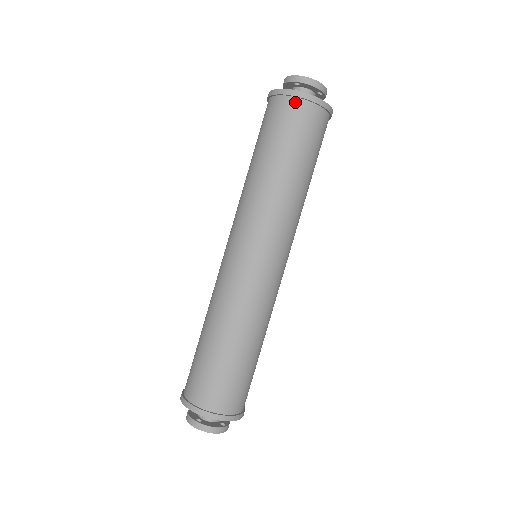
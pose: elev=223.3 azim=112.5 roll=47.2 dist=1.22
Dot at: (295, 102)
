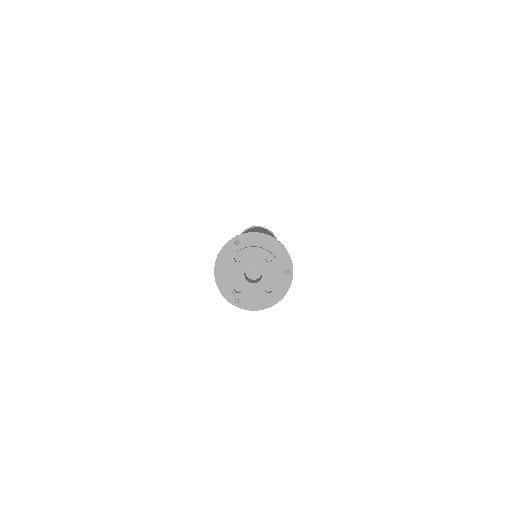
Dot at: occluded
